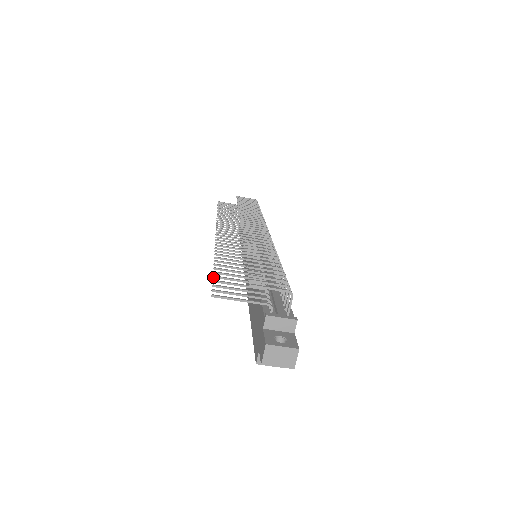
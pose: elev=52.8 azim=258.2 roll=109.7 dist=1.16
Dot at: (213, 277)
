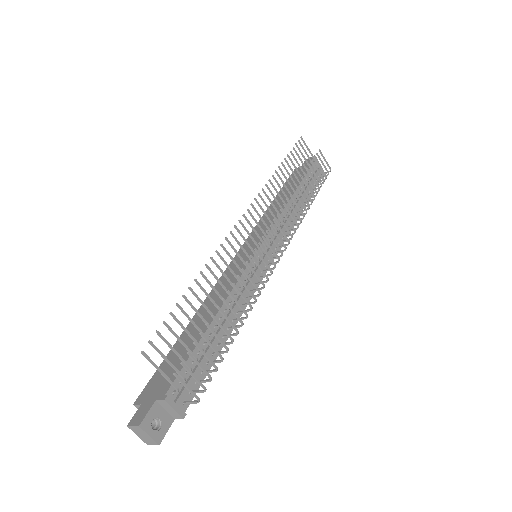
Dot at: (170, 313)
